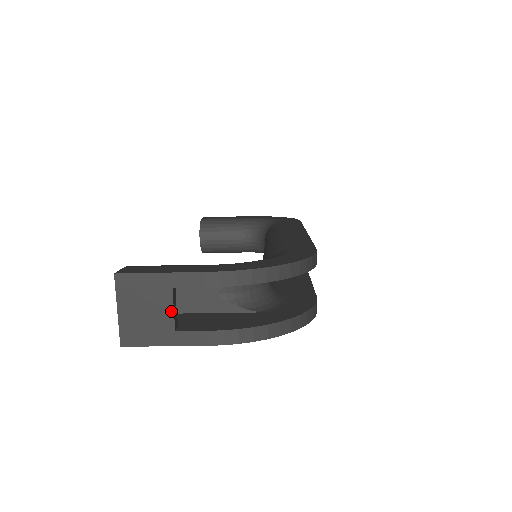
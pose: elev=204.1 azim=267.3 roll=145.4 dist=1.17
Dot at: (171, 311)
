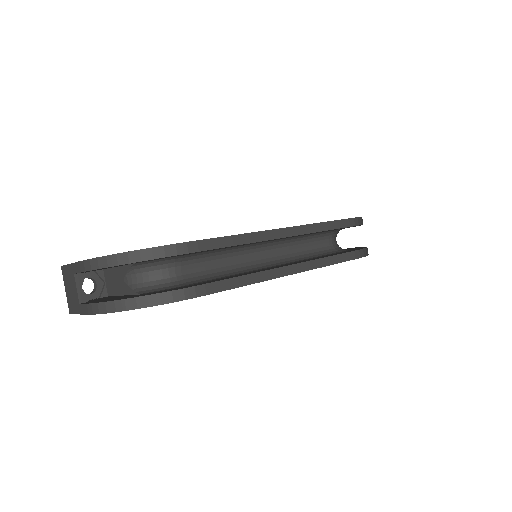
Dot at: (76, 290)
